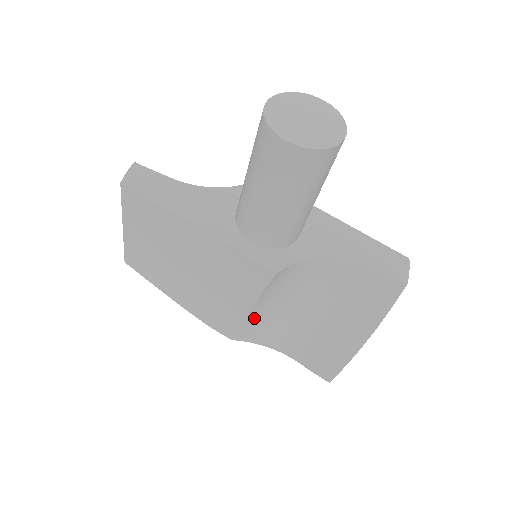
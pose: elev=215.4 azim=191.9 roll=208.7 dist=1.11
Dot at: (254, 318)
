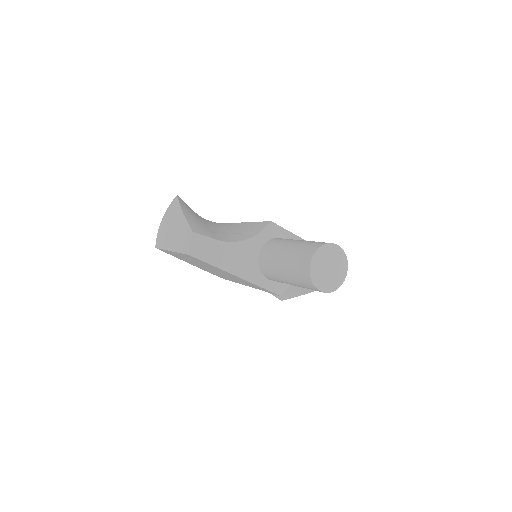
Dot at: occluded
